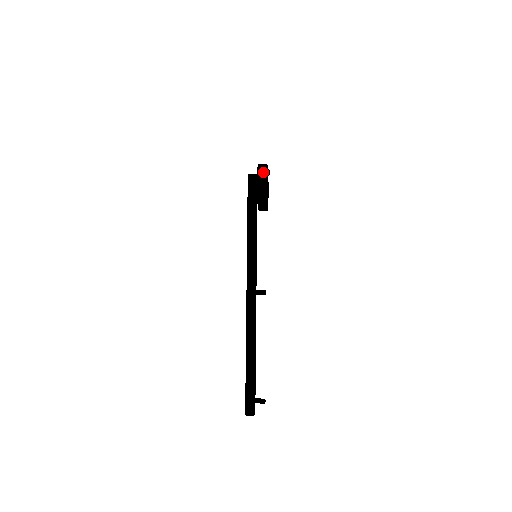
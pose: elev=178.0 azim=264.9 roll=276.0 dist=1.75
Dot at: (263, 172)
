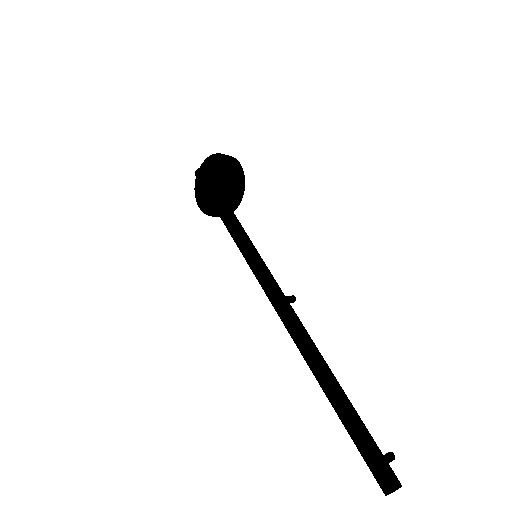
Dot at: occluded
